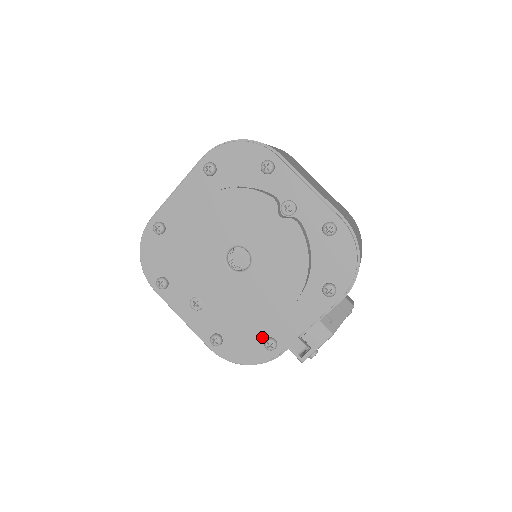
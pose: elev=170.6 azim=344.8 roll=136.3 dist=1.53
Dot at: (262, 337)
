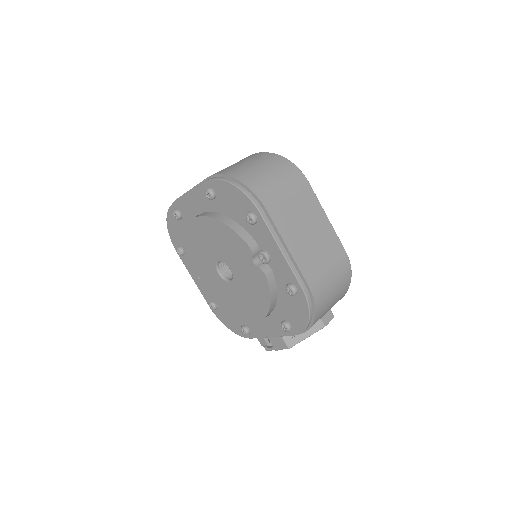
Dot at: (241, 322)
